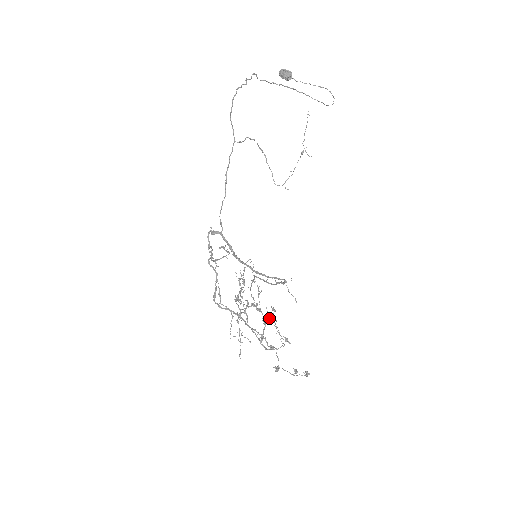
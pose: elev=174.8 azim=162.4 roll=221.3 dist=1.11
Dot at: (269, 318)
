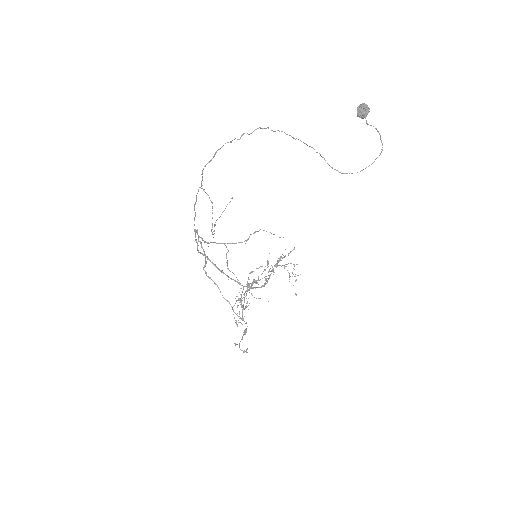
Dot at: (240, 301)
